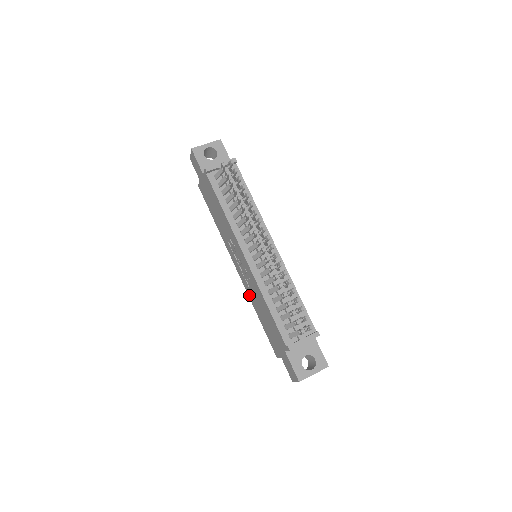
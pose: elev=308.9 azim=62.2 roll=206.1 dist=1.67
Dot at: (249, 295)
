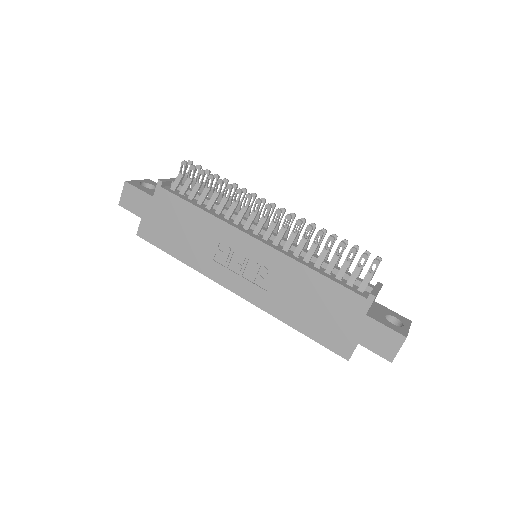
Dot at: (269, 308)
